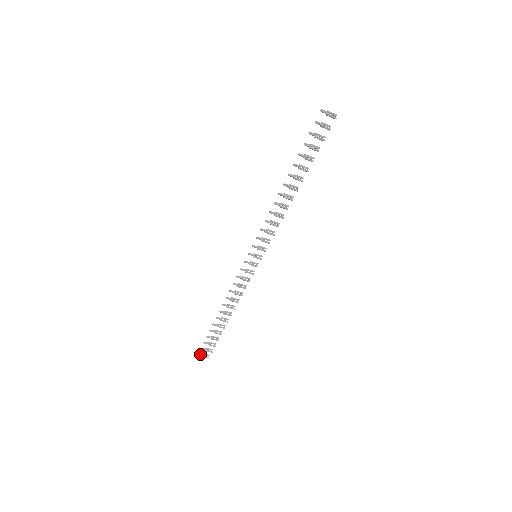
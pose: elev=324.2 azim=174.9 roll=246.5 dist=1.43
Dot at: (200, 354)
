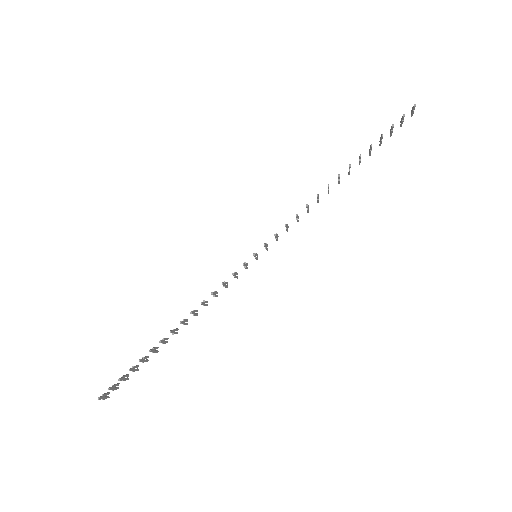
Dot at: (101, 397)
